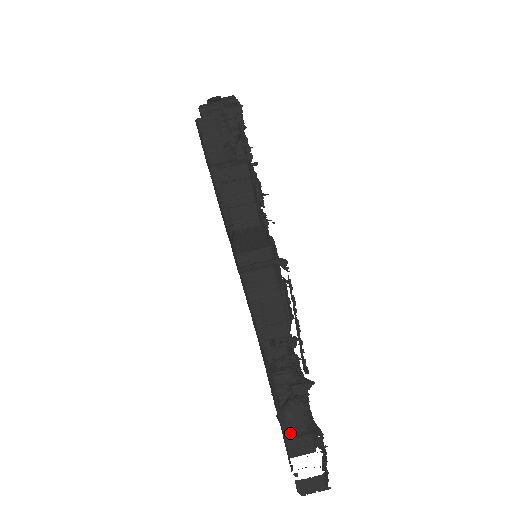
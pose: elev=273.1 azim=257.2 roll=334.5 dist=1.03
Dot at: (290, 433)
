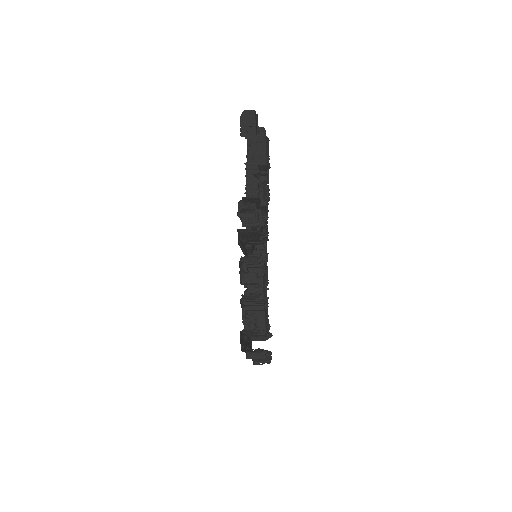
Dot at: (255, 362)
